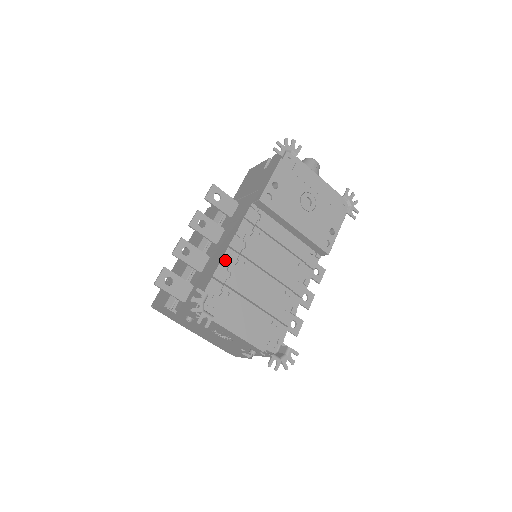
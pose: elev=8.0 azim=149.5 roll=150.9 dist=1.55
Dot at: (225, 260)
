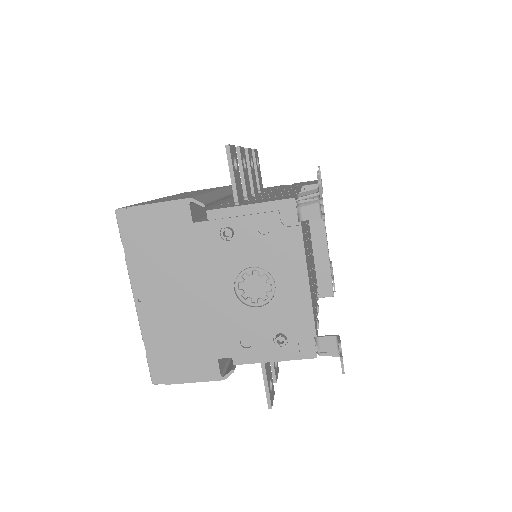
Dot at: occluded
